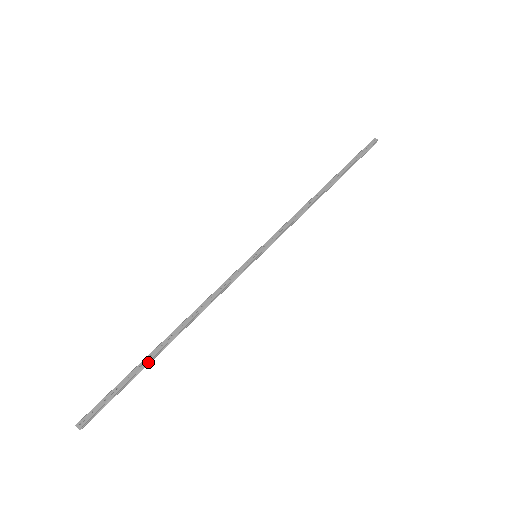
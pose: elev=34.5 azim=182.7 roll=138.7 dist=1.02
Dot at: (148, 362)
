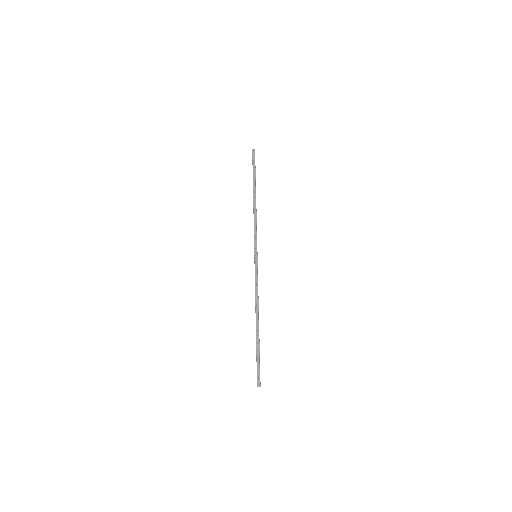
Dot at: (259, 339)
